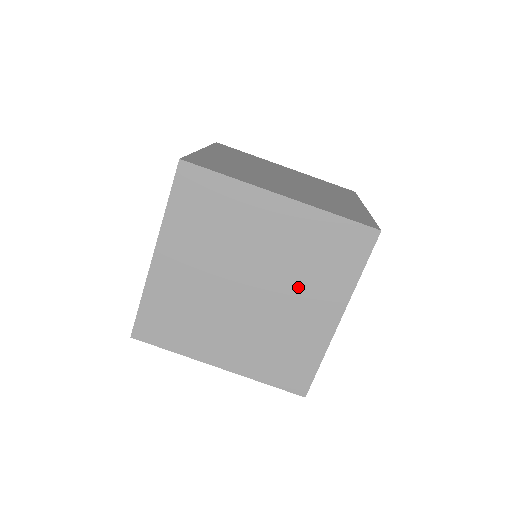
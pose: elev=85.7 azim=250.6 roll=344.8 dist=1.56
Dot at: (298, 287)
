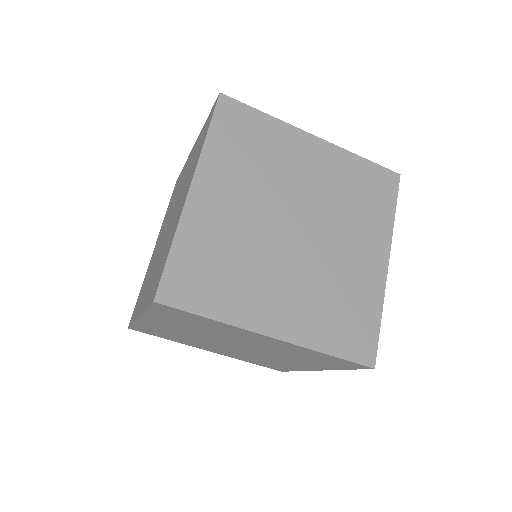
Dot at: (283, 357)
